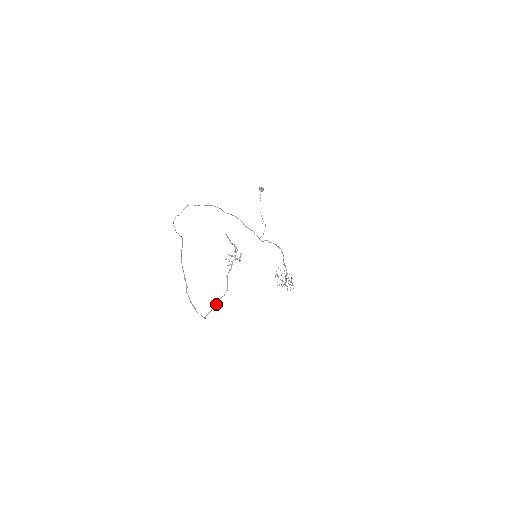
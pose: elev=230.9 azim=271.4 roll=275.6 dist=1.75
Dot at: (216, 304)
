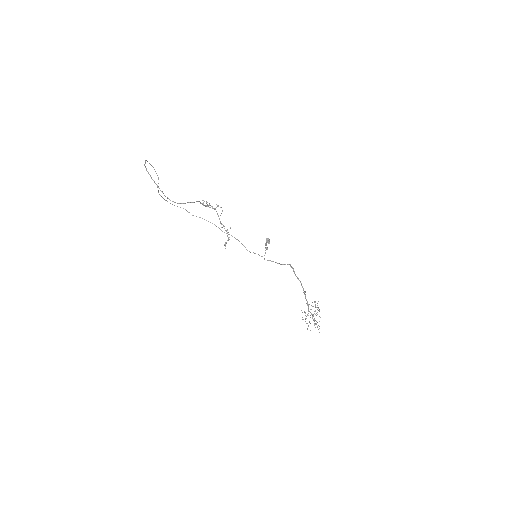
Dot at: (181, 203)
